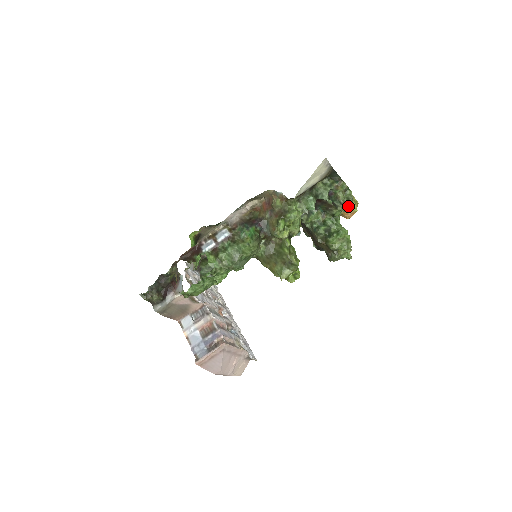
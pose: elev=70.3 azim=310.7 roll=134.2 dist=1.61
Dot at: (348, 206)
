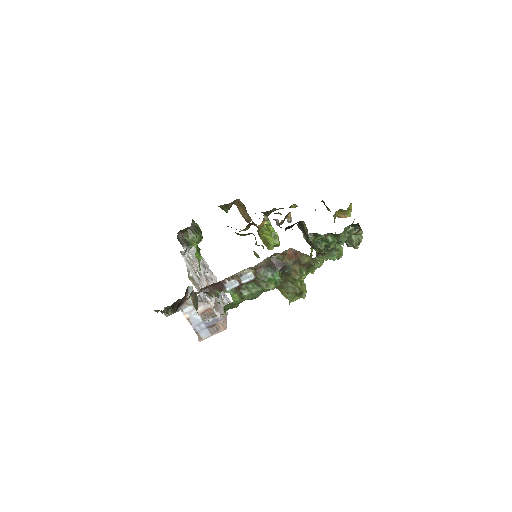
Dot at: (357, 245)
